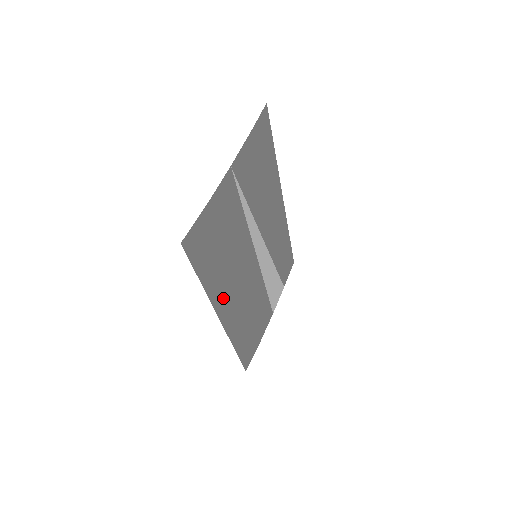
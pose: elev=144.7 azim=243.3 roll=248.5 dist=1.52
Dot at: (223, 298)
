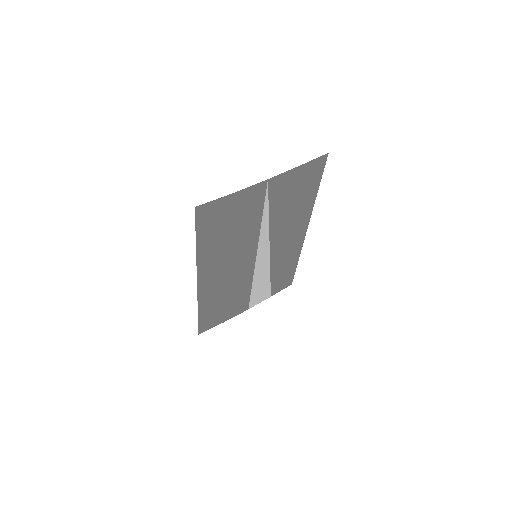
Dot at: (209, 267)
